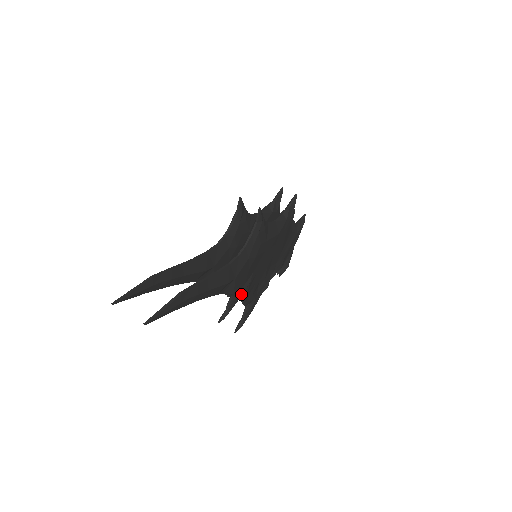
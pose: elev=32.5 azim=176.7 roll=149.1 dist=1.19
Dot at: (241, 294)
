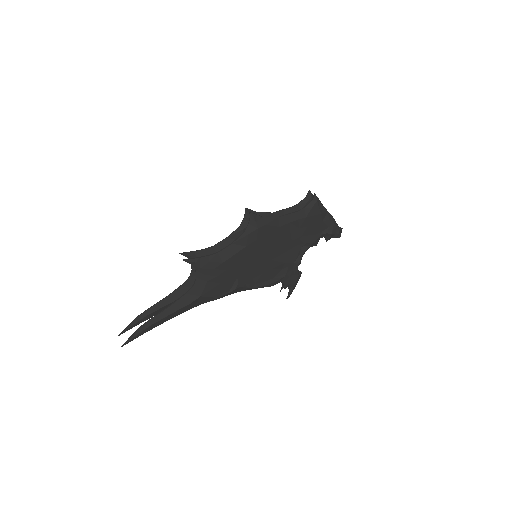
Dot at: (242, 290)
